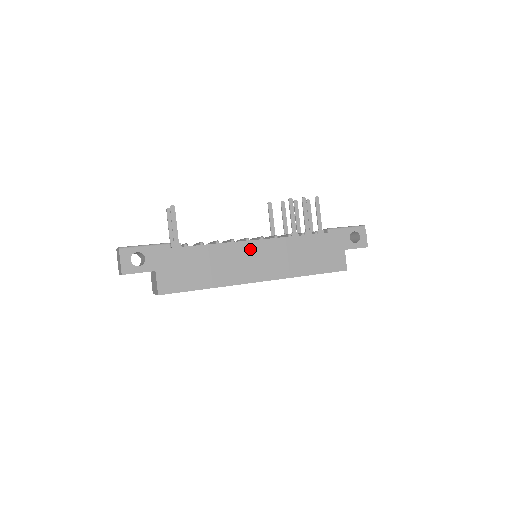
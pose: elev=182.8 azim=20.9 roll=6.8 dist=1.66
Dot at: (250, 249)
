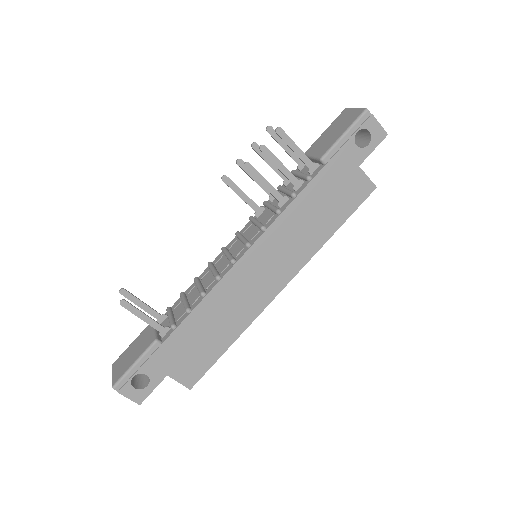
Dot at: (244, 270)
